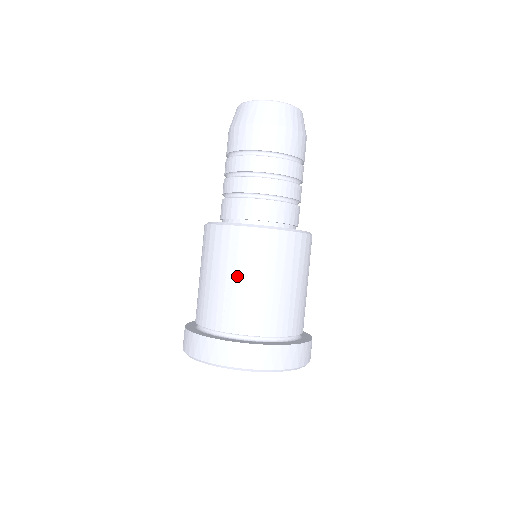
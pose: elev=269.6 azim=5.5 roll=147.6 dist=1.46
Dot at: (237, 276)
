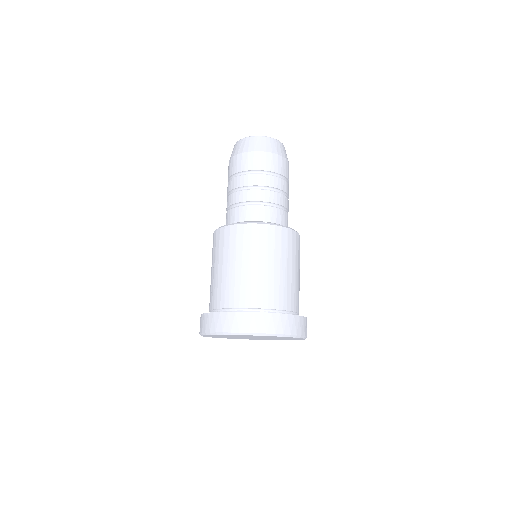
Dot at: (215, 266)
